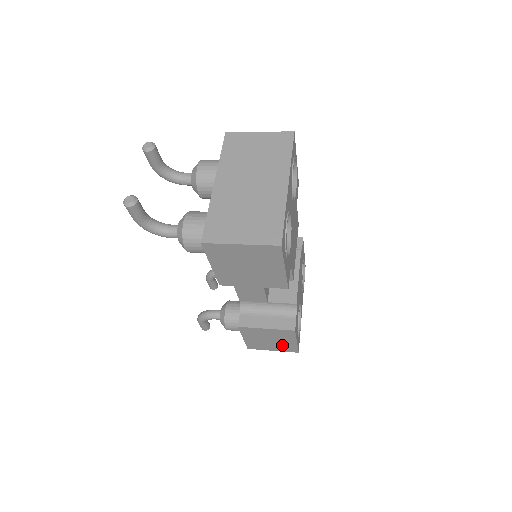
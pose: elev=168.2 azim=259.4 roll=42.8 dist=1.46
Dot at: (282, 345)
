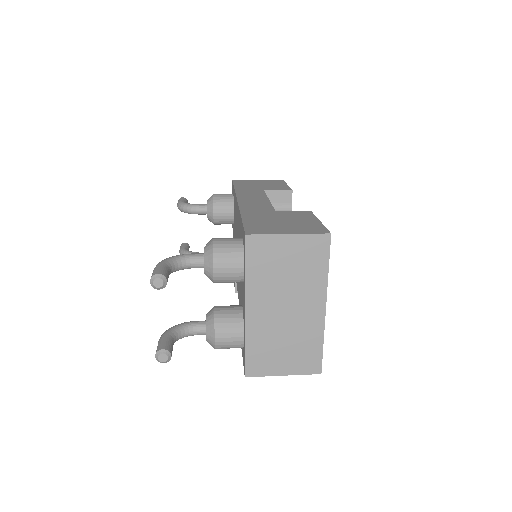
Dot at: occluded
